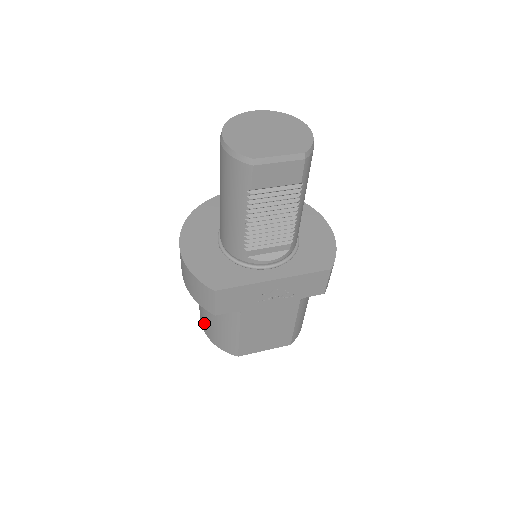
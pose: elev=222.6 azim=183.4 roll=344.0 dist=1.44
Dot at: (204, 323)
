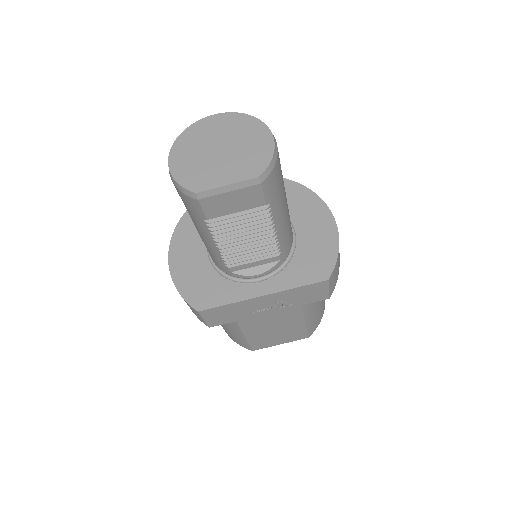
Dot at: occluded
